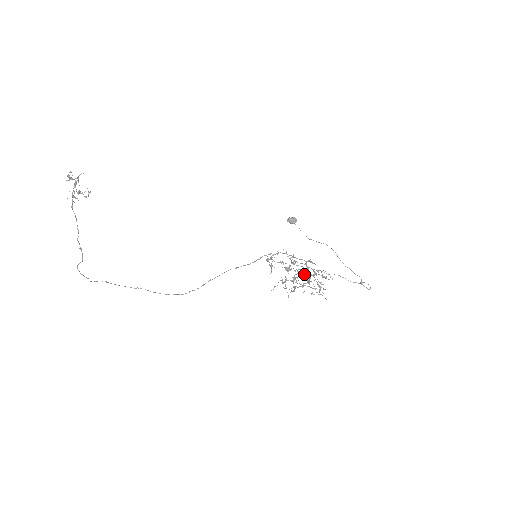
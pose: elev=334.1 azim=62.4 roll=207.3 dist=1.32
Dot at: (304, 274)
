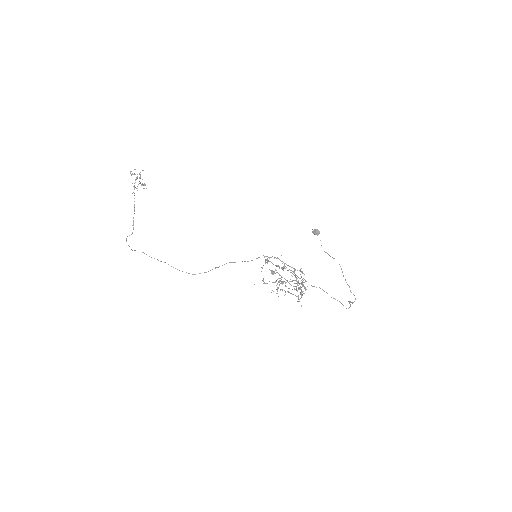
Dot at: (286, 280)
